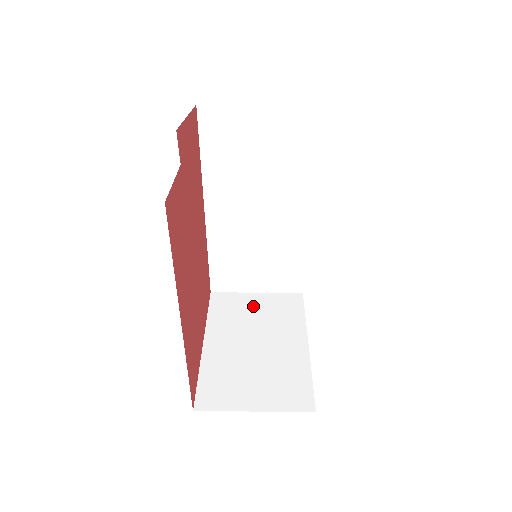
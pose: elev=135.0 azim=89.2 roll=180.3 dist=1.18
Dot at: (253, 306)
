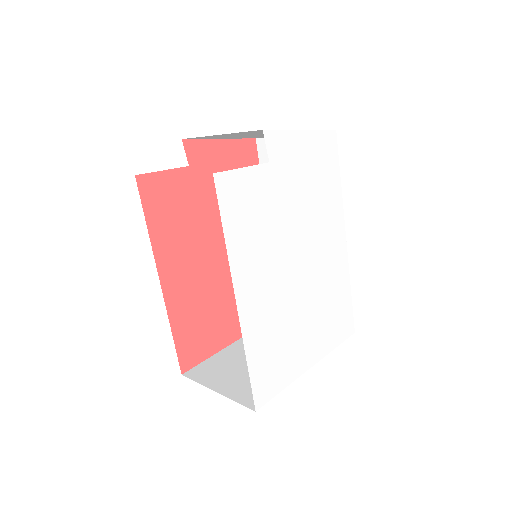
Dot at: occluded
